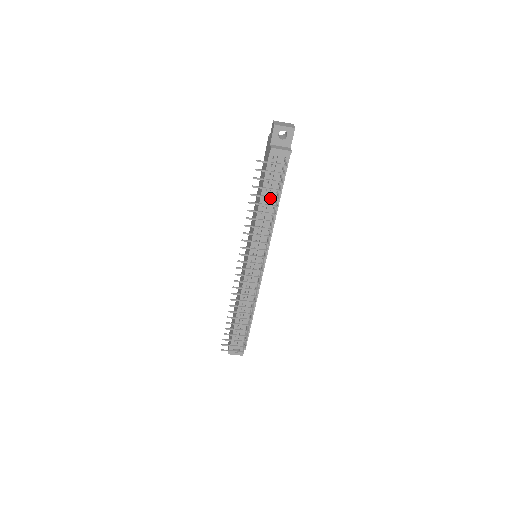
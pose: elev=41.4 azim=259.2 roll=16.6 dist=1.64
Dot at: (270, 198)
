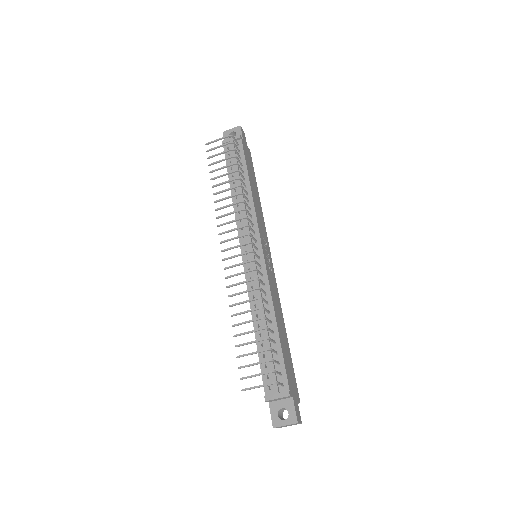
Dot at: occluded
